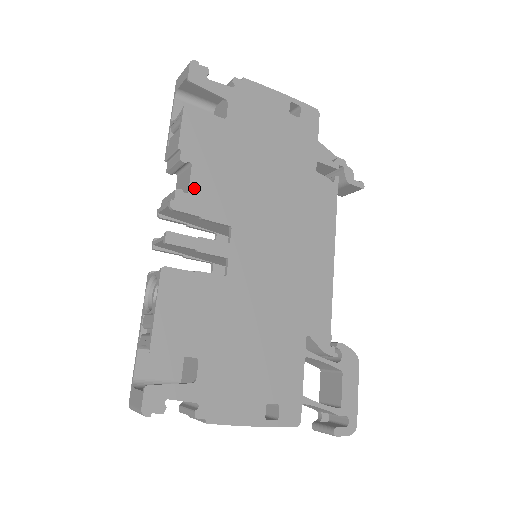
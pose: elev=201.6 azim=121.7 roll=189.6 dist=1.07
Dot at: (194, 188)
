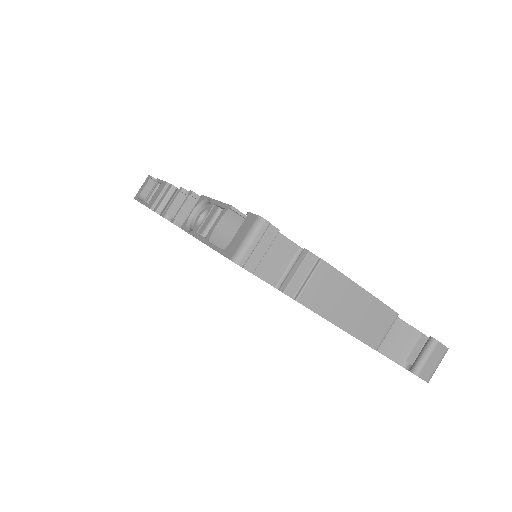
Dot at: occluded
